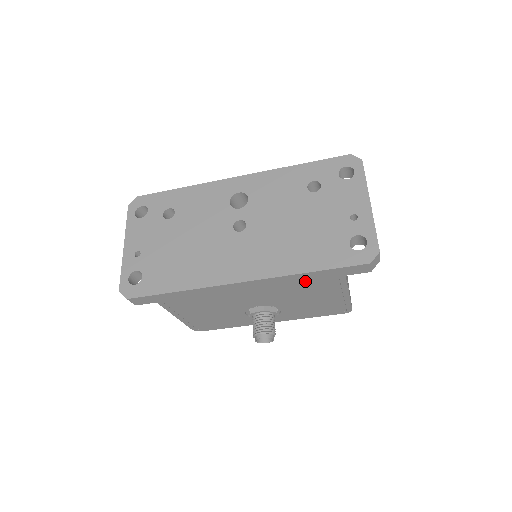
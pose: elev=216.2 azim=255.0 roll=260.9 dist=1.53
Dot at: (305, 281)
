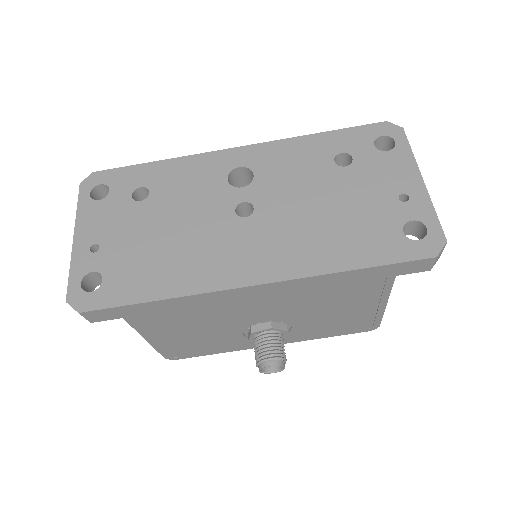
Dot at: (340, 284)
